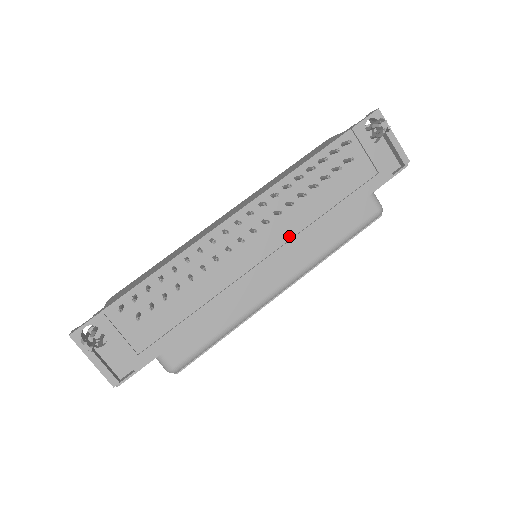
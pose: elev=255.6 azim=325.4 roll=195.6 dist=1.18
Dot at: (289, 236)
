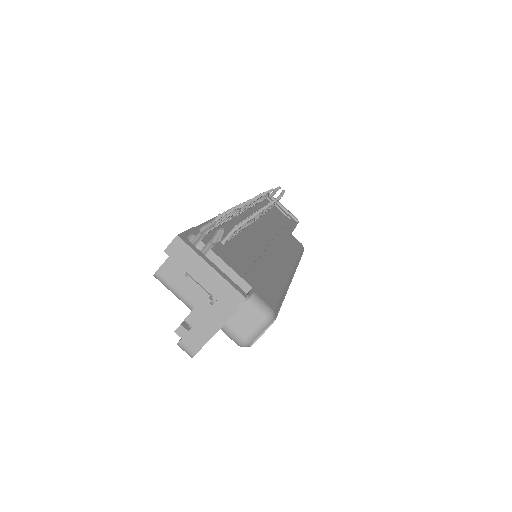
Dot at: (276, 232)
